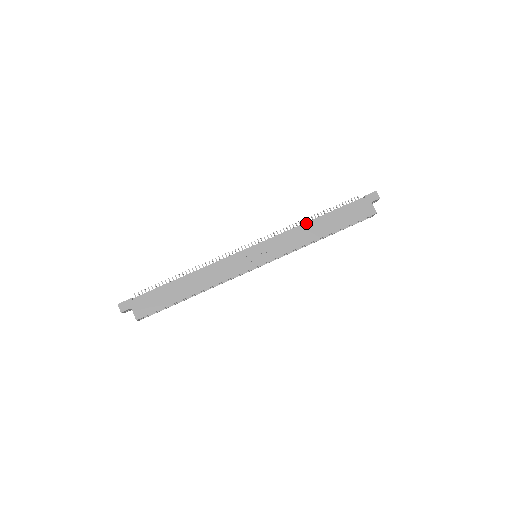
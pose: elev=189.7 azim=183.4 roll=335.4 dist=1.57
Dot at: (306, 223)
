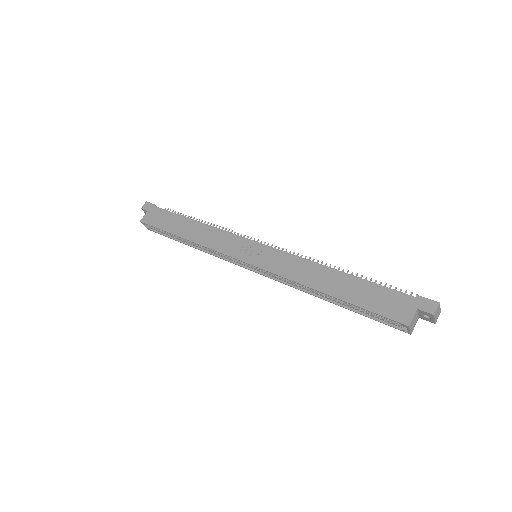
Dot at: occluded
